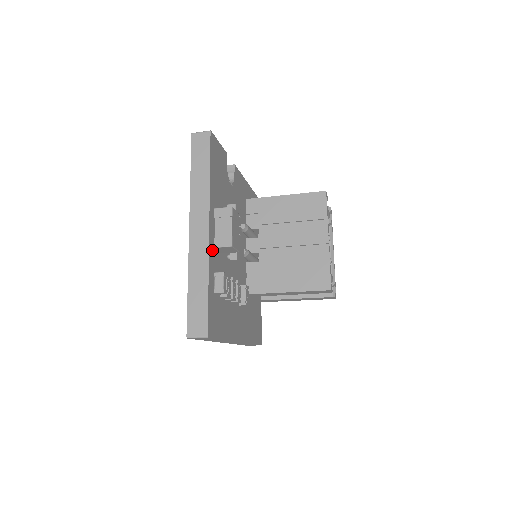
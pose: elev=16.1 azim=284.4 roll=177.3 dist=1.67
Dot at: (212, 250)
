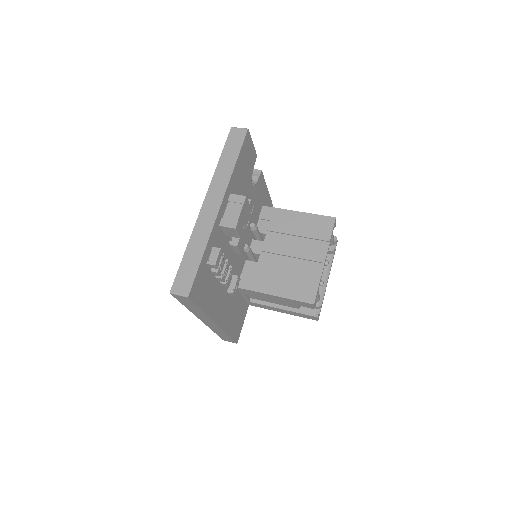
Dot at: (217, 227)
